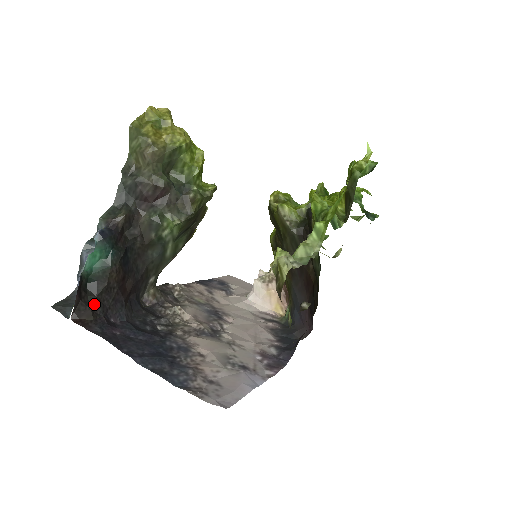
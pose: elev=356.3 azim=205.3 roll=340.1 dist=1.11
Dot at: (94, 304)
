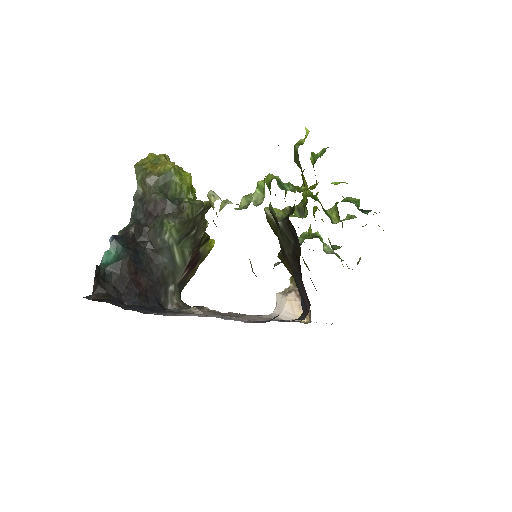
Dot at: (110, 289)
